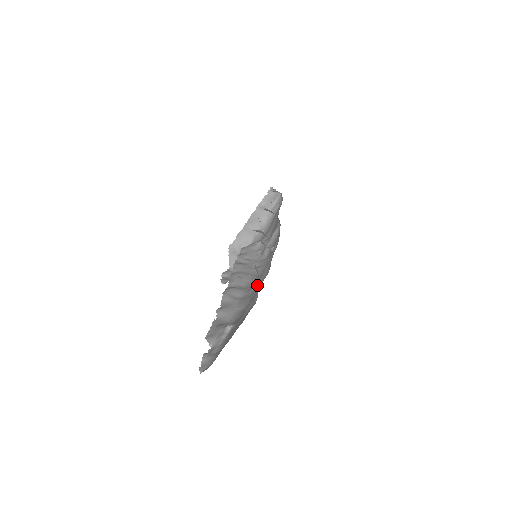
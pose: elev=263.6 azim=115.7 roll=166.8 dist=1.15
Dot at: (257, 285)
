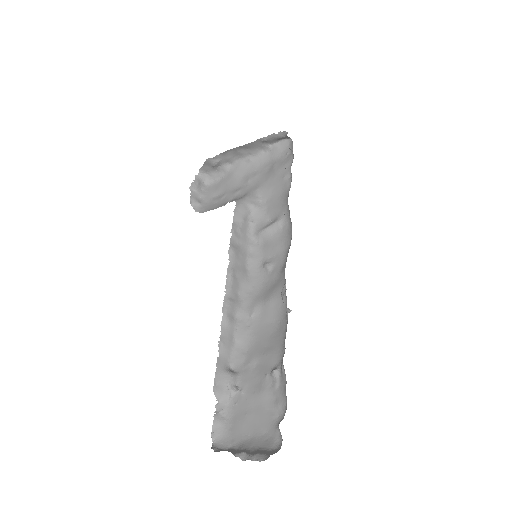
Dot at: (277, 380)
